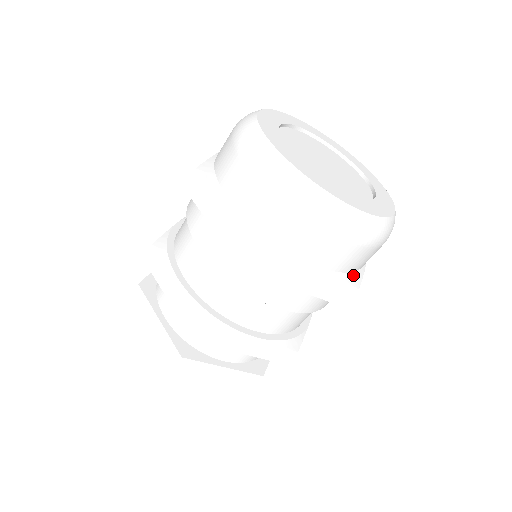
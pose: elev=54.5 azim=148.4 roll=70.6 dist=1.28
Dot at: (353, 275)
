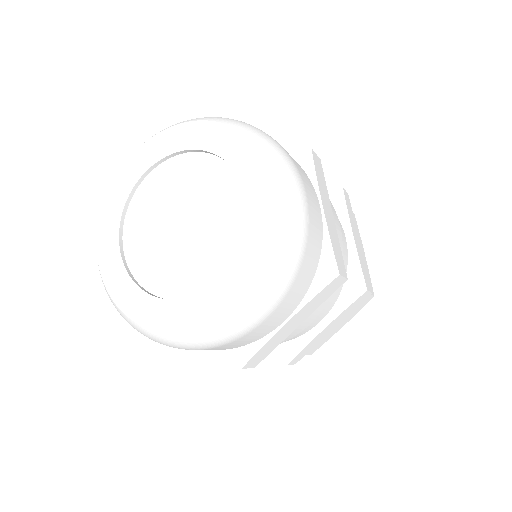
Dot at: (321, 268)
